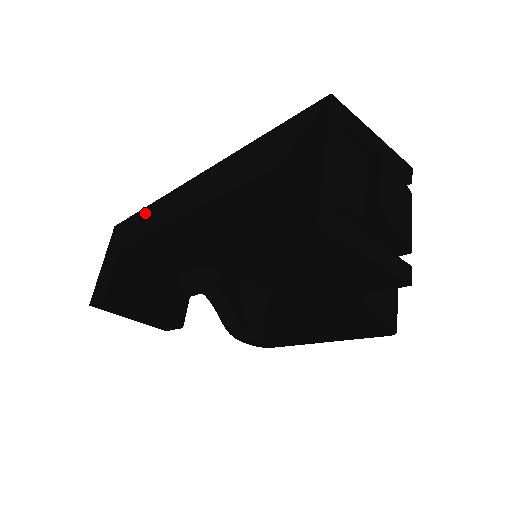
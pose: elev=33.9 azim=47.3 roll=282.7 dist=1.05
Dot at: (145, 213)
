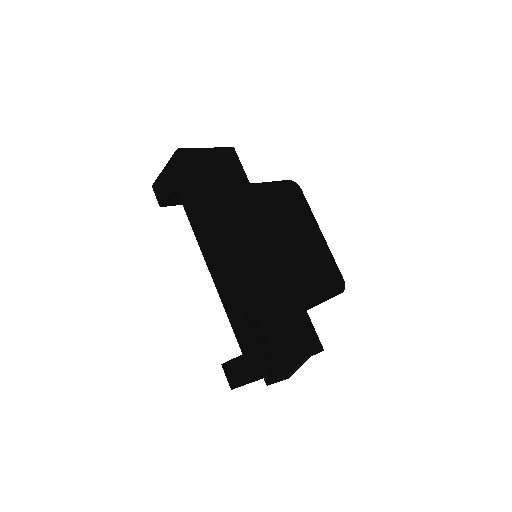
Dot at: (195, 203)
